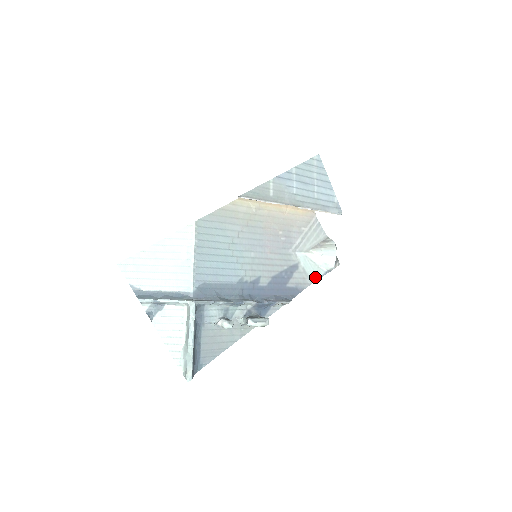
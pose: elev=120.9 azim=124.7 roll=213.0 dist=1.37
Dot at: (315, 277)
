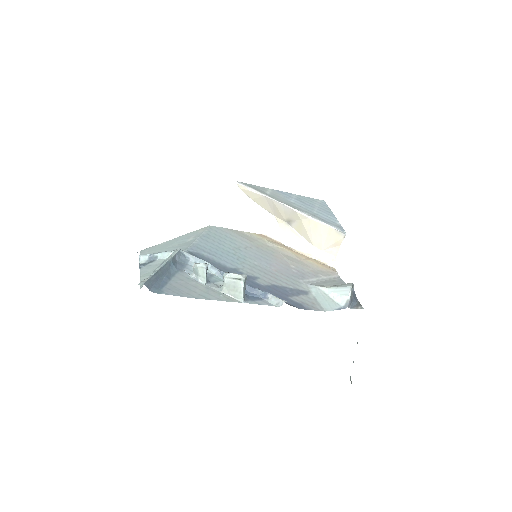
Dot at: (328, 308)
